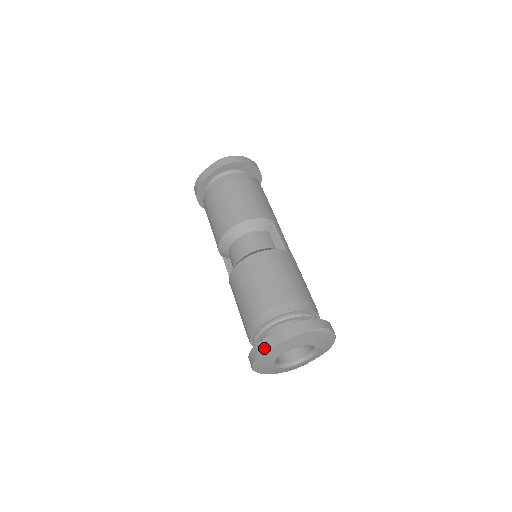
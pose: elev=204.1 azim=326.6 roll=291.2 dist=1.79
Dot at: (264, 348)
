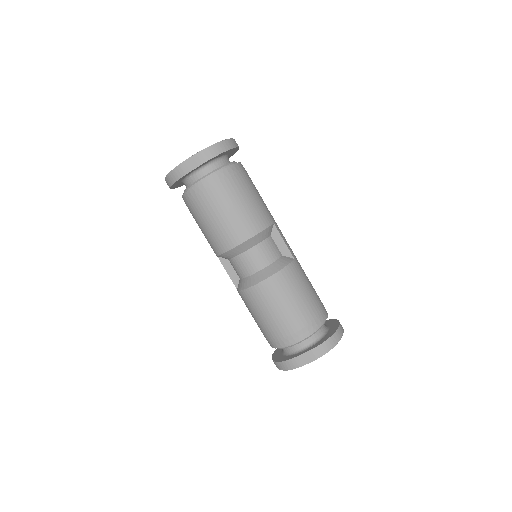
Dot at: (298, 364)
